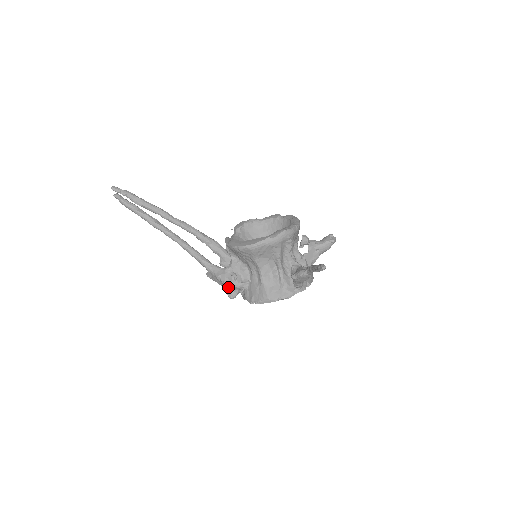
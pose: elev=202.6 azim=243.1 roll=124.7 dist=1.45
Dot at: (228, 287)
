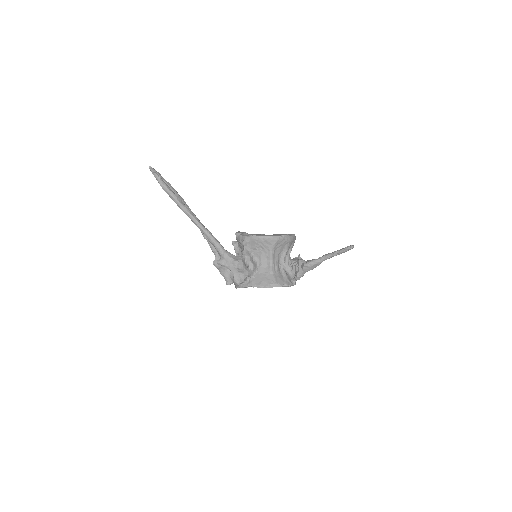
Dot at: (239, 273)
